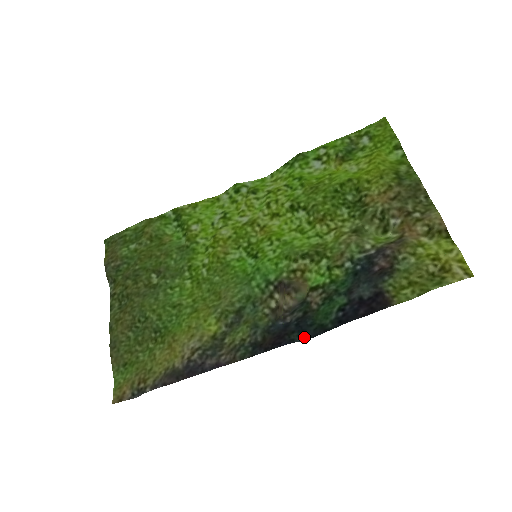
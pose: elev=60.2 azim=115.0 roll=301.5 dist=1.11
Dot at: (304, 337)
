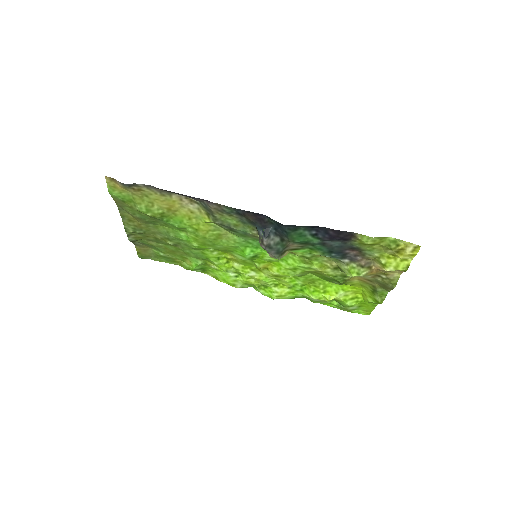
Dot at: (279, 223)
